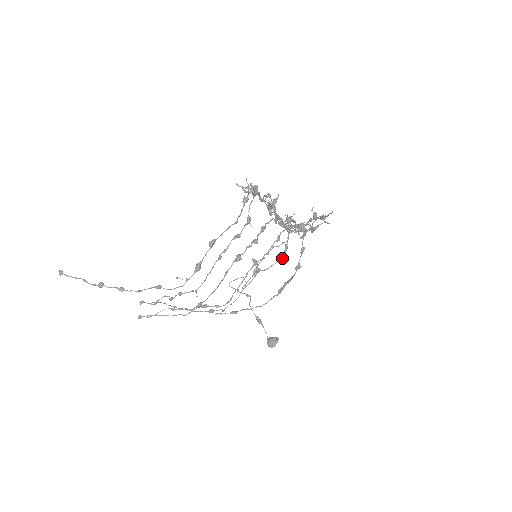
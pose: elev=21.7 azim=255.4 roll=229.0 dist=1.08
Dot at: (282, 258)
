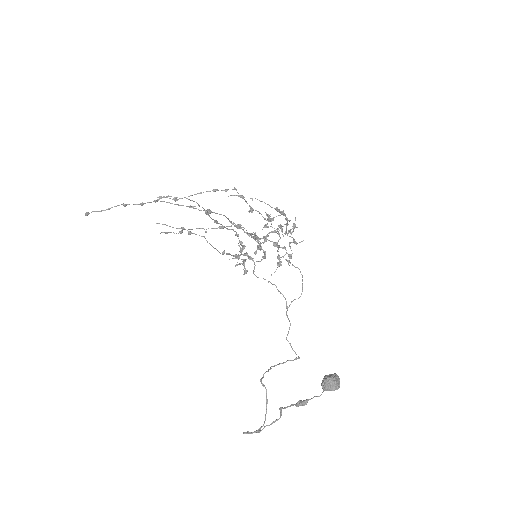
Dot at: (277, 243)
